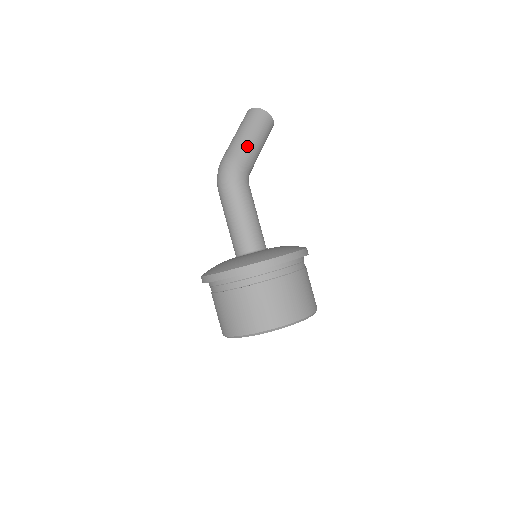
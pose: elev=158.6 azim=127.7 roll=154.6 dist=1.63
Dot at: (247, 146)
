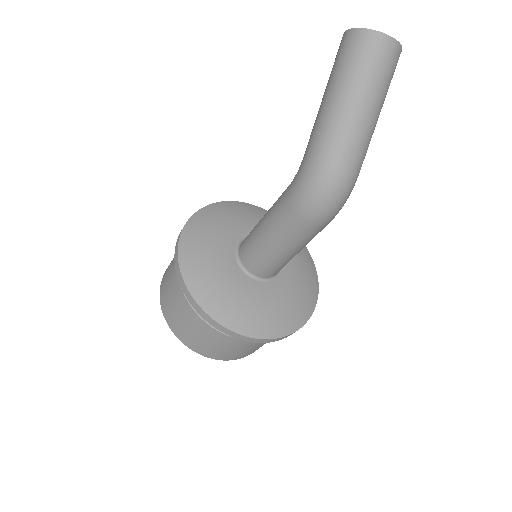
Dot at: occluded
